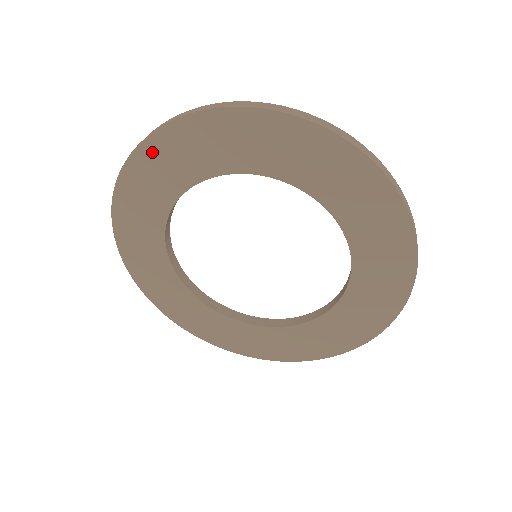
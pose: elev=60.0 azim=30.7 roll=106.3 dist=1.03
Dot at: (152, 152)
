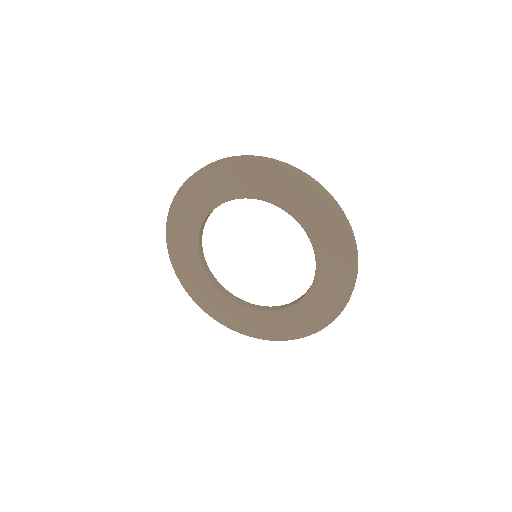
Dot at: (178, 208)
